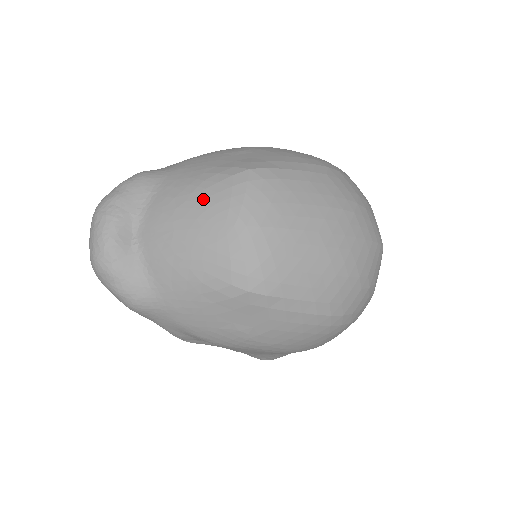
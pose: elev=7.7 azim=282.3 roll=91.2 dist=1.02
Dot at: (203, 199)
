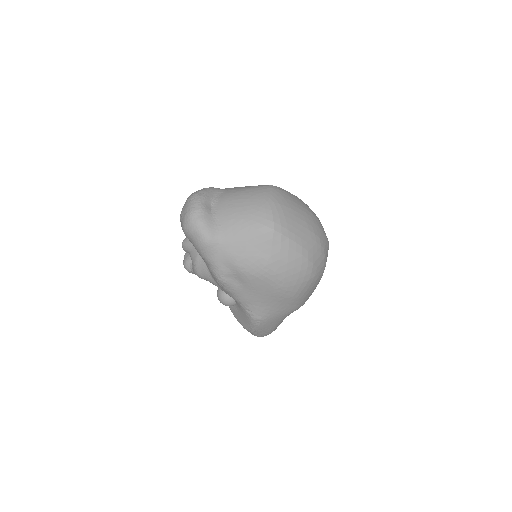
Dot at: (251, 192)
